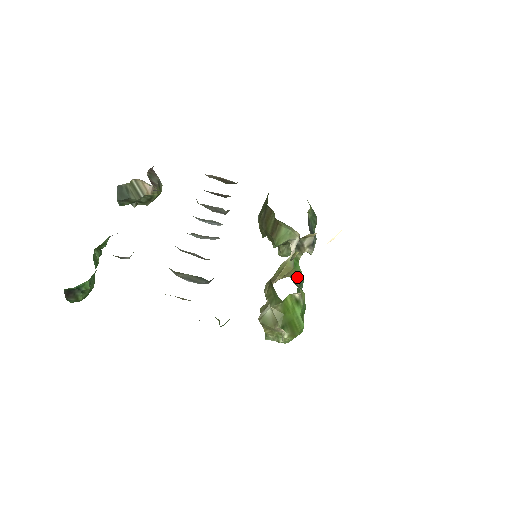
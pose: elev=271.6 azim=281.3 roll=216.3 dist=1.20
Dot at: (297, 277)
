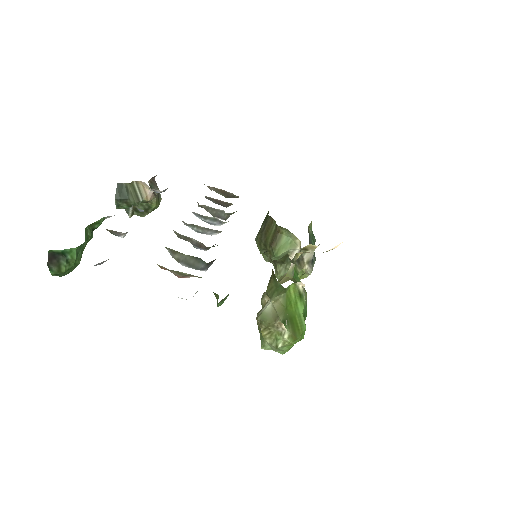
Dot at: occluded
